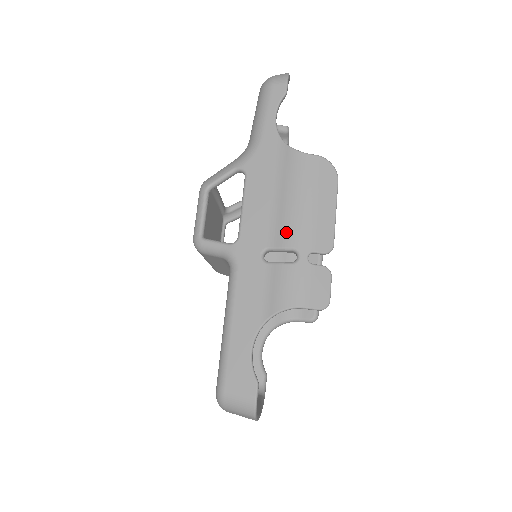
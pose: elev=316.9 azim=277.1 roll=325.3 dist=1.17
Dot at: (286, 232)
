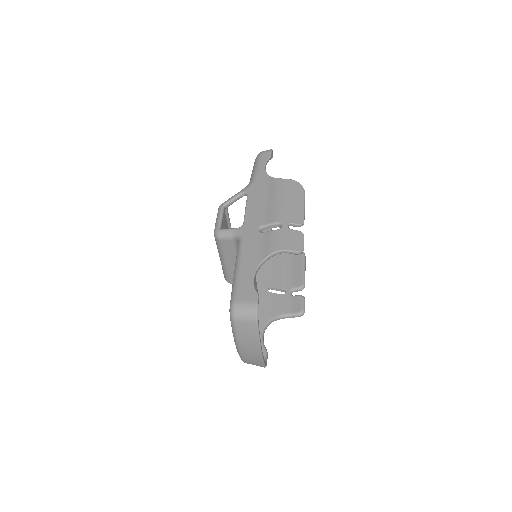
Dot at: (273, 215)
